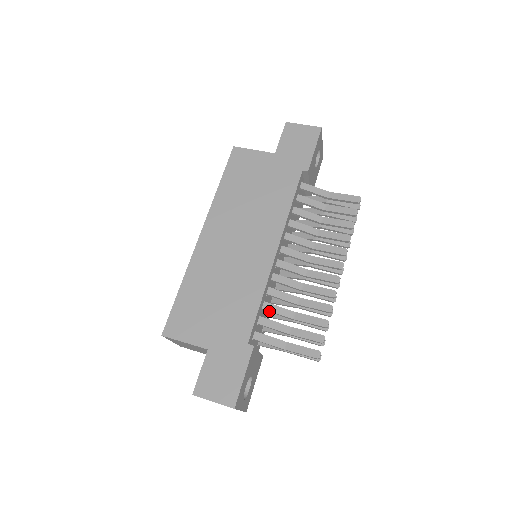
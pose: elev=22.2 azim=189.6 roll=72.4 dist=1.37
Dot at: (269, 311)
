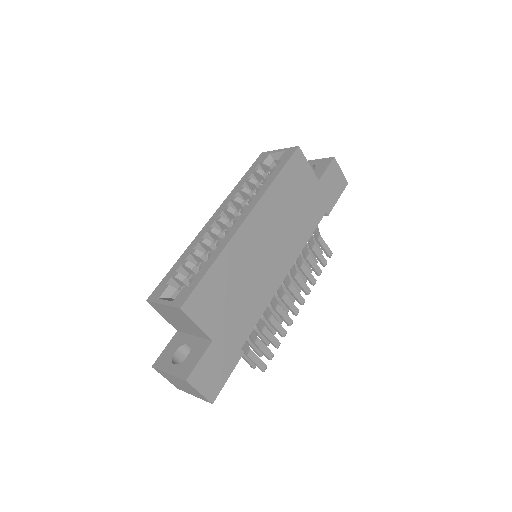
Dot at: occluded
